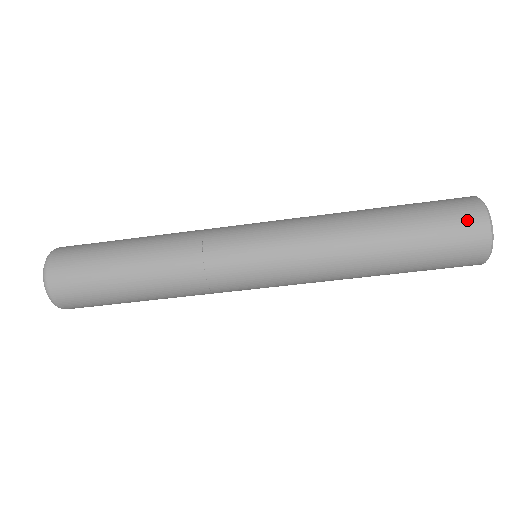
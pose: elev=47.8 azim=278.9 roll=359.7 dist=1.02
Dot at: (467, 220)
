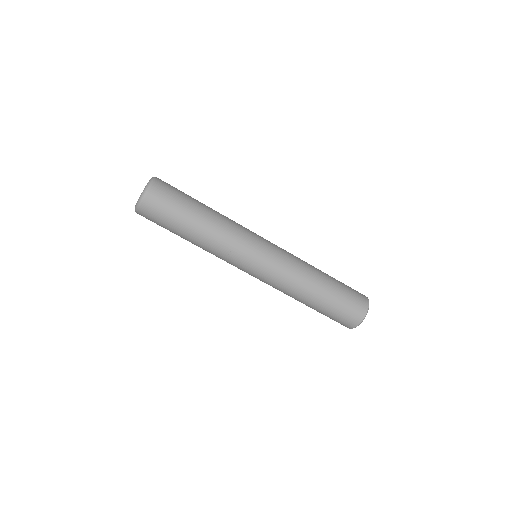
Dot at: occluded
